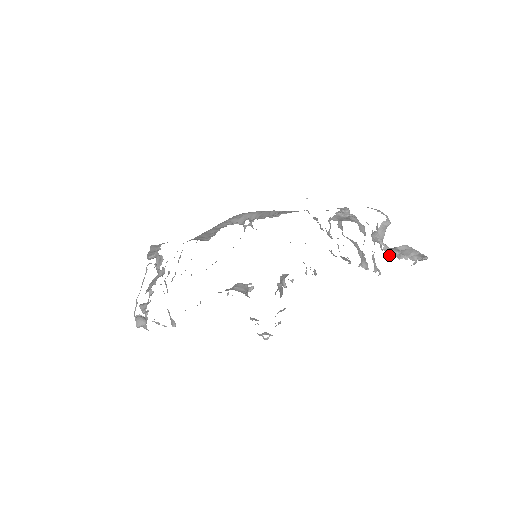
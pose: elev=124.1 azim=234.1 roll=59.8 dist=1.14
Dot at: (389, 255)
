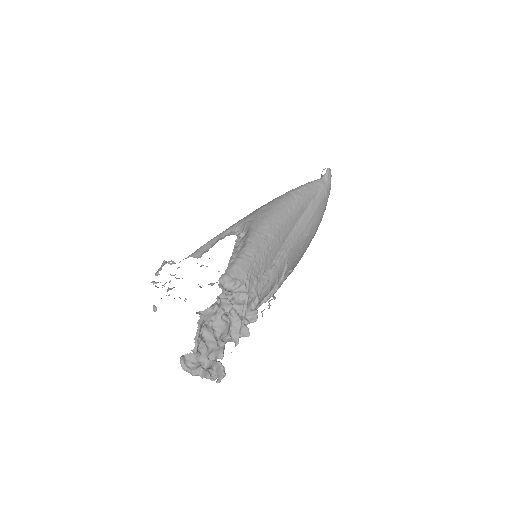
Dot at: (208, 363)
